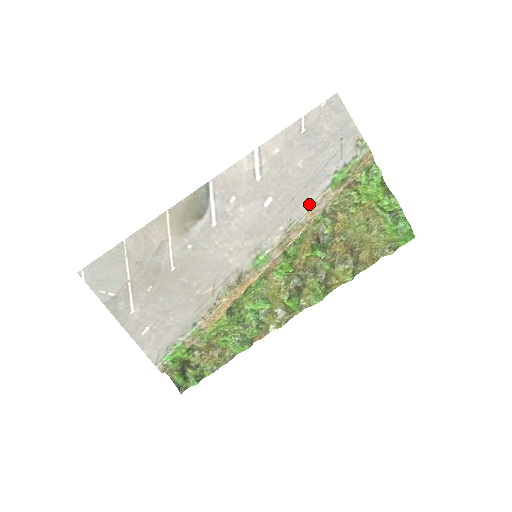
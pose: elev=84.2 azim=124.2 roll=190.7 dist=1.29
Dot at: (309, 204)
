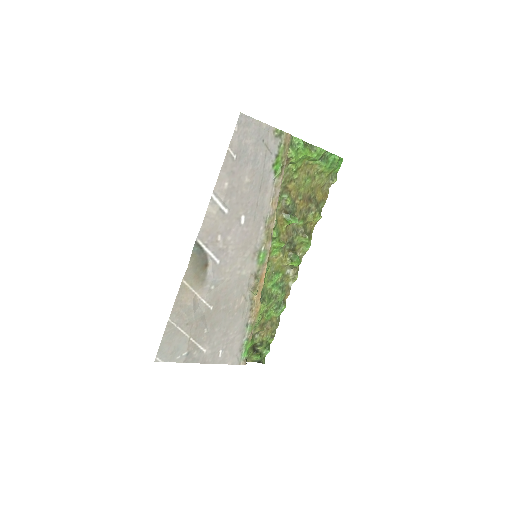
Dot at: (269, 199)
